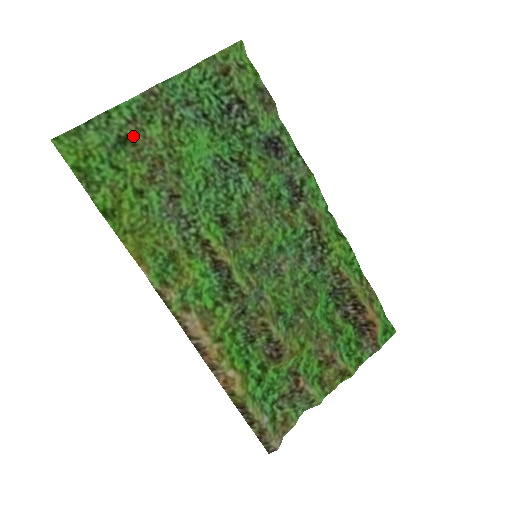
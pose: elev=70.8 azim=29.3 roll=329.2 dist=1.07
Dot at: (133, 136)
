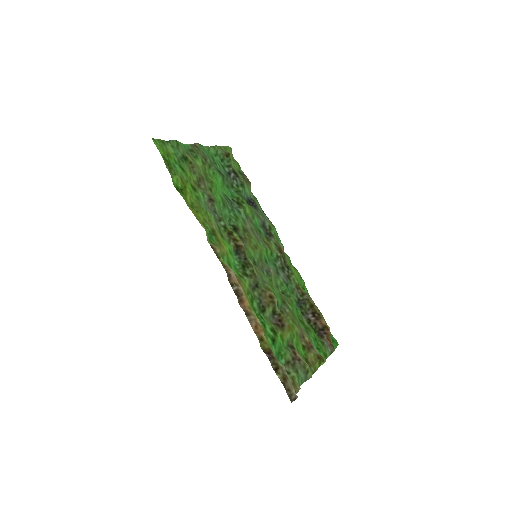
Dot at: (190, 159)
